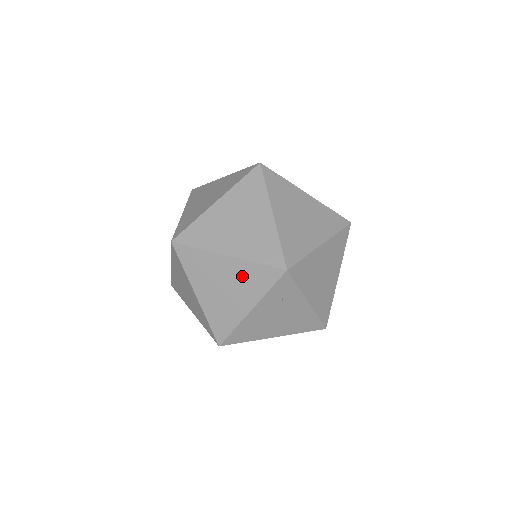
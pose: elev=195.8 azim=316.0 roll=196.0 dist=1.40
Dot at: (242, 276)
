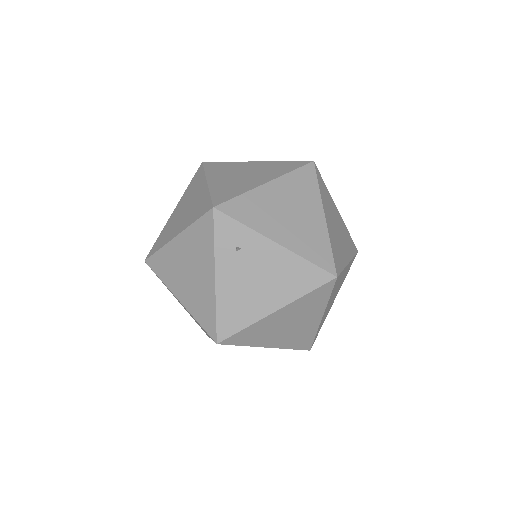
Dot at: (192, 247)
